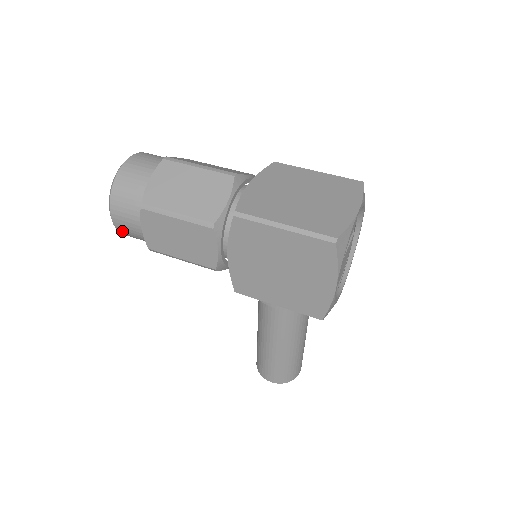
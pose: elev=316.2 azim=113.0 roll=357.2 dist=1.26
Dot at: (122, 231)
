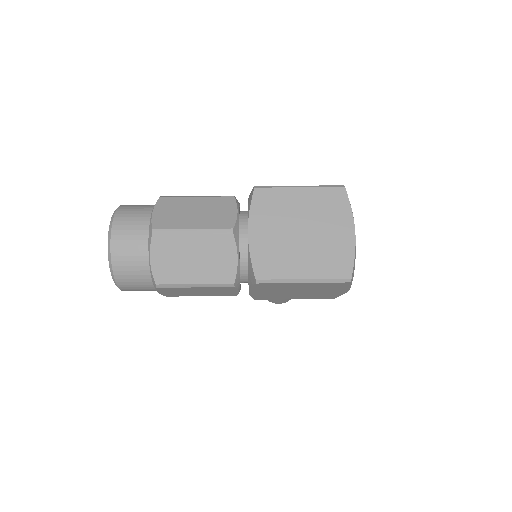
Dot at: occluded
